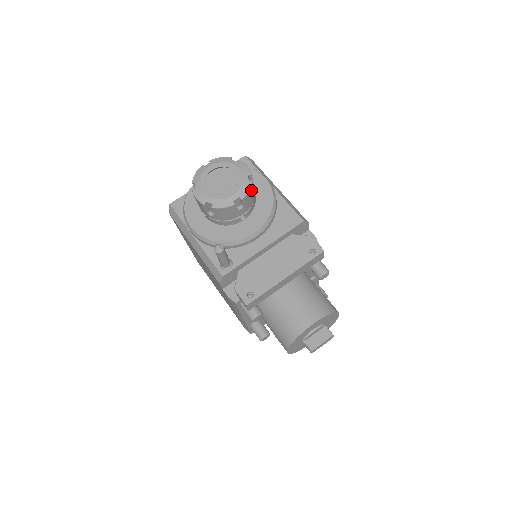
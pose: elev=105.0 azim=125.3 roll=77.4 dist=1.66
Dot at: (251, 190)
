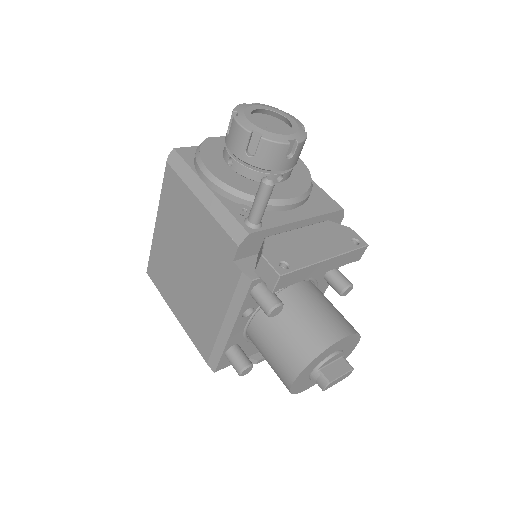
Dot at: (304, 143)
